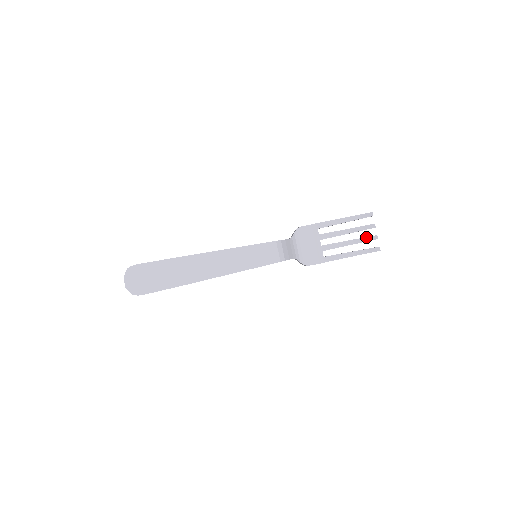
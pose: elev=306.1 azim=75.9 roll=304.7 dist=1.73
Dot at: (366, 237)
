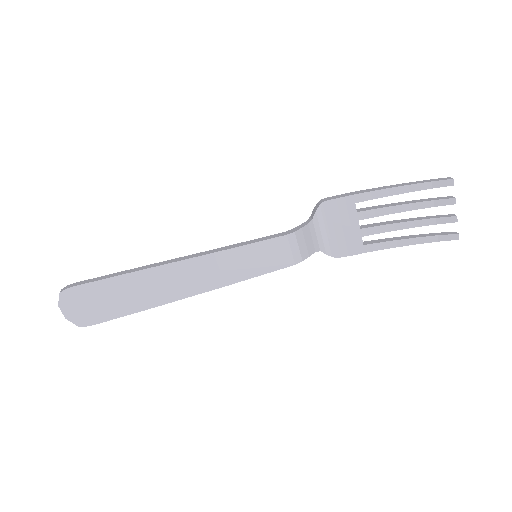
Dot at: (437, 218)
